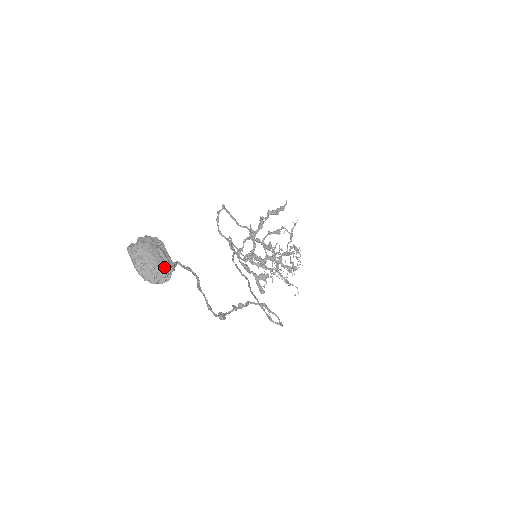
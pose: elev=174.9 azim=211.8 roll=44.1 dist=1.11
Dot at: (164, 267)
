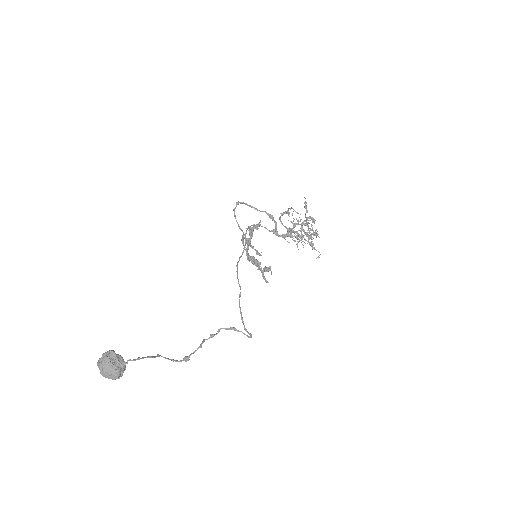
Dot at: (115, 373)
